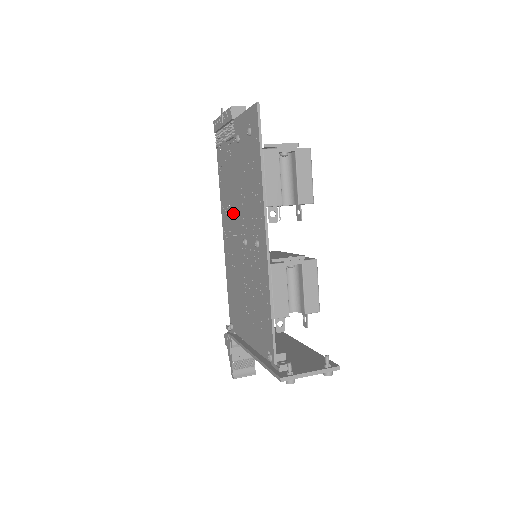
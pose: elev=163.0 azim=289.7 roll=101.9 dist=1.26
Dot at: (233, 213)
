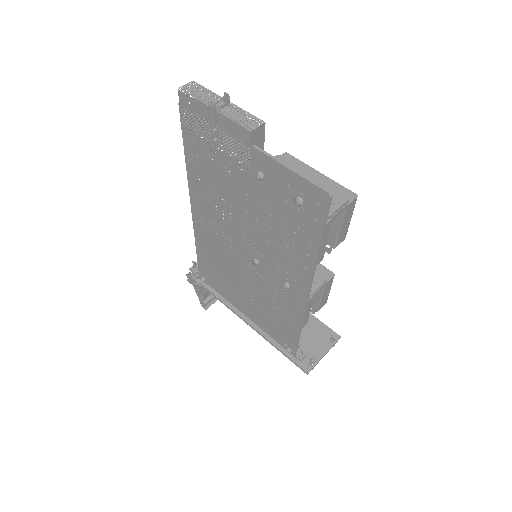
Dot at: (227, 218)
